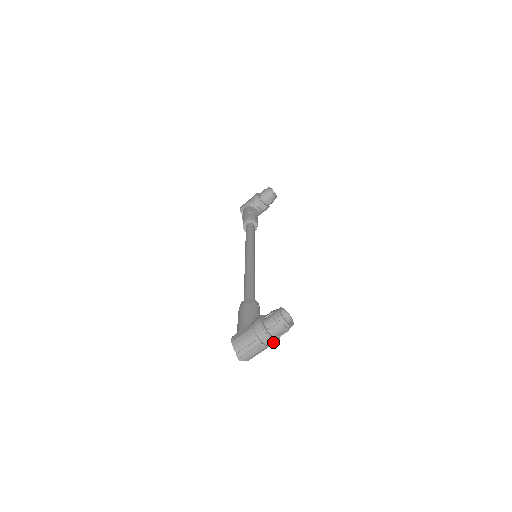
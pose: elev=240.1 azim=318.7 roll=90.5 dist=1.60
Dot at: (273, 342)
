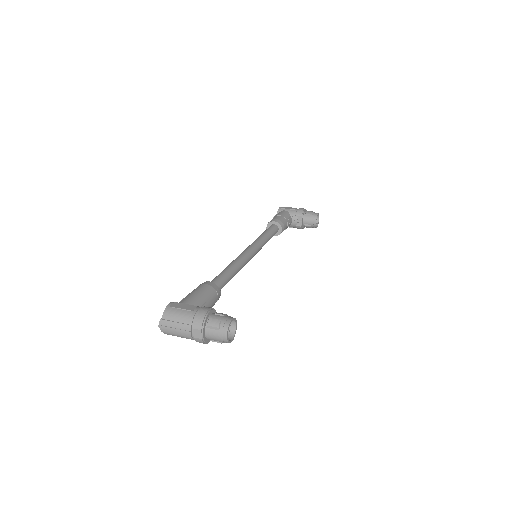
Dot at: (200, 340)
